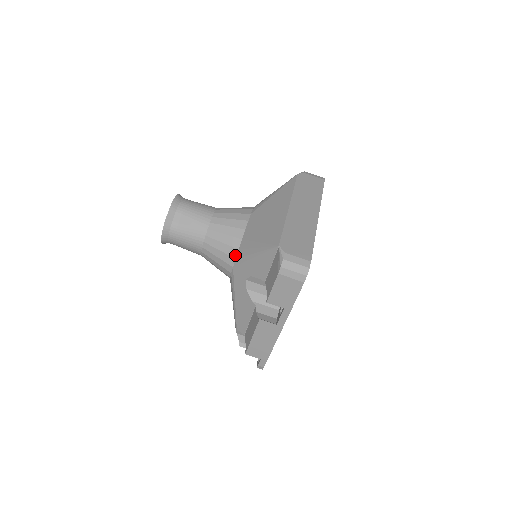
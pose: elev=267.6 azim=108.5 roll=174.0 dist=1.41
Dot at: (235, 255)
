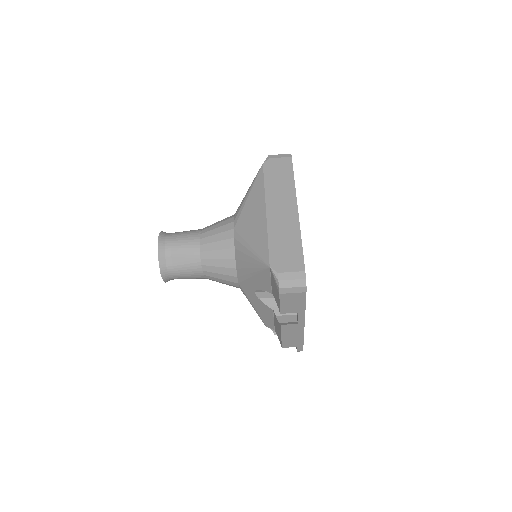
Dot at: (235, 274)
